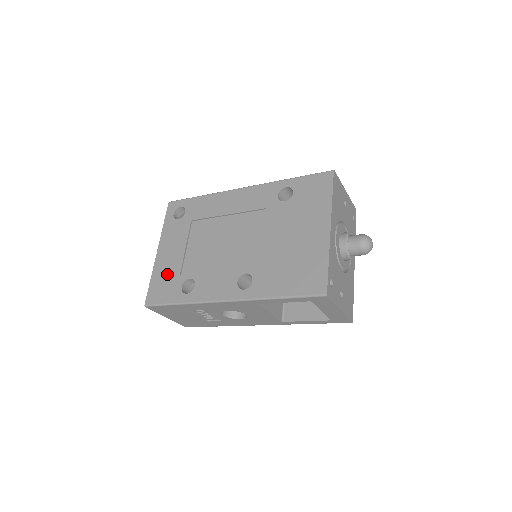
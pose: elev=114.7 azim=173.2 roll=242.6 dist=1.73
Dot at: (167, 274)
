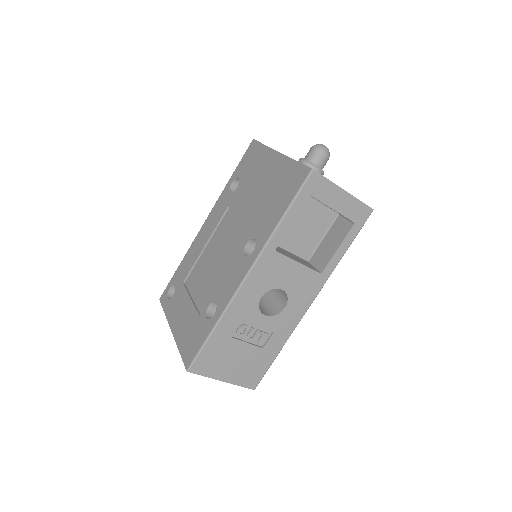
Dot at: (189, 329)
